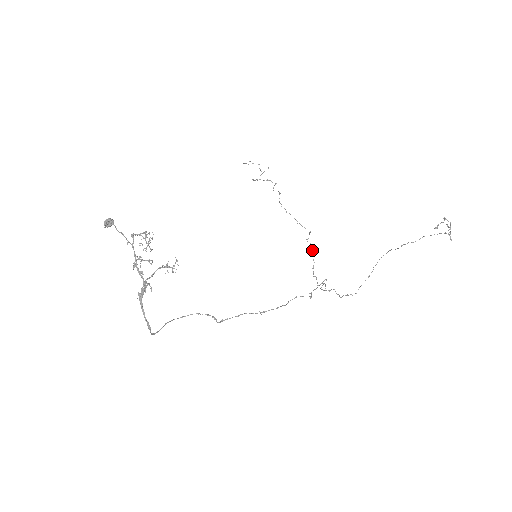
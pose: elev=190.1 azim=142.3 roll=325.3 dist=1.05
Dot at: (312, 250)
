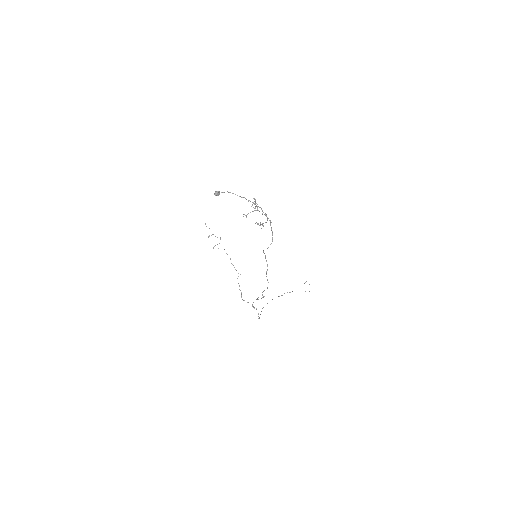
Dot at: (239, 286)
